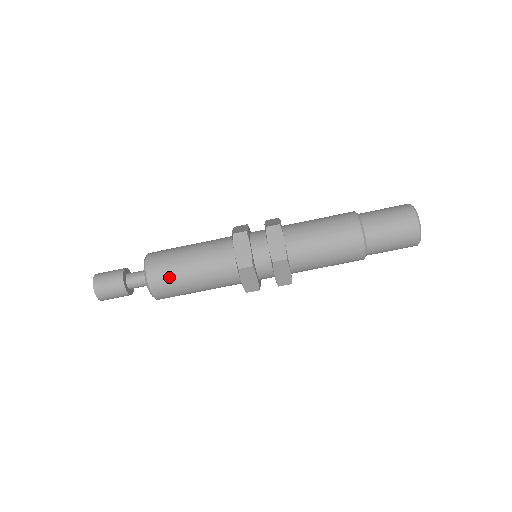
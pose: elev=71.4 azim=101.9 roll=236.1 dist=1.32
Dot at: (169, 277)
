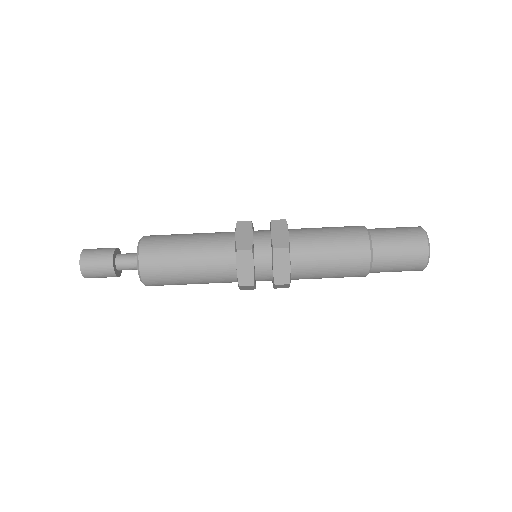
Dot at: (165, 278)
